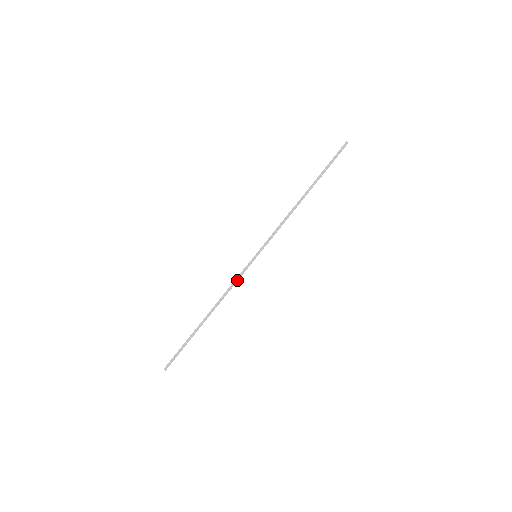
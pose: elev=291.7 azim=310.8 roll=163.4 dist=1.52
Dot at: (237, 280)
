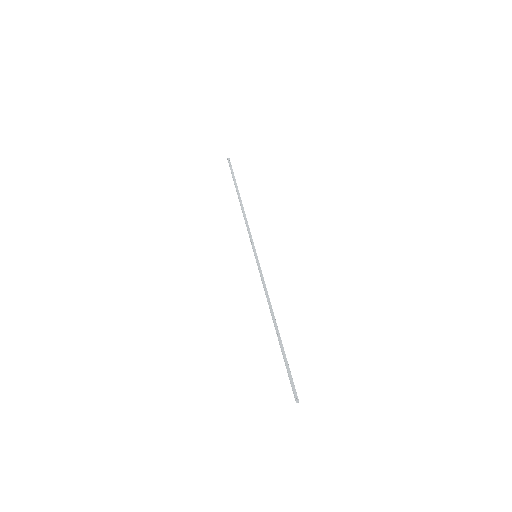
Dot at: (264, 281)
